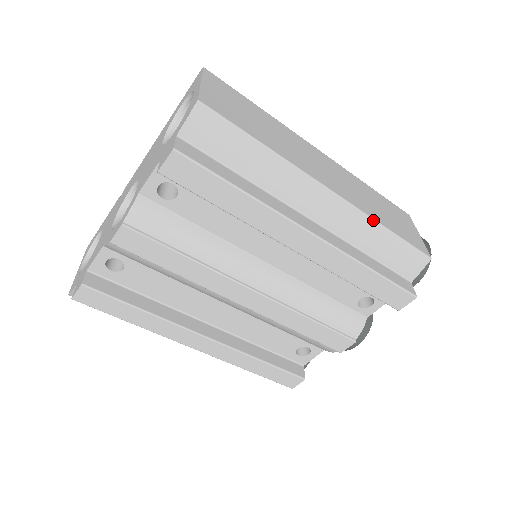
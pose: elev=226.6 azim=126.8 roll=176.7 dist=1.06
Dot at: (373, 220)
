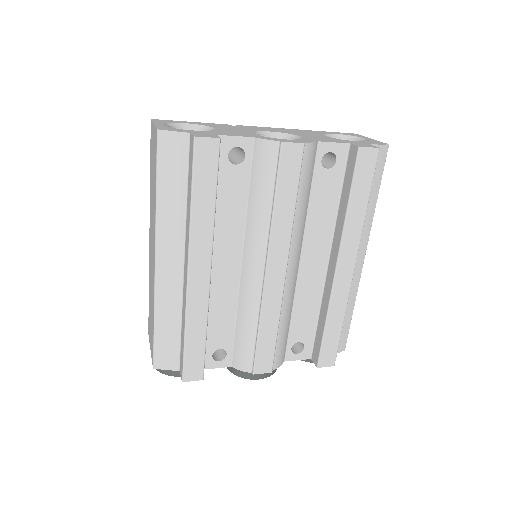
Dot at: (356, 295)
